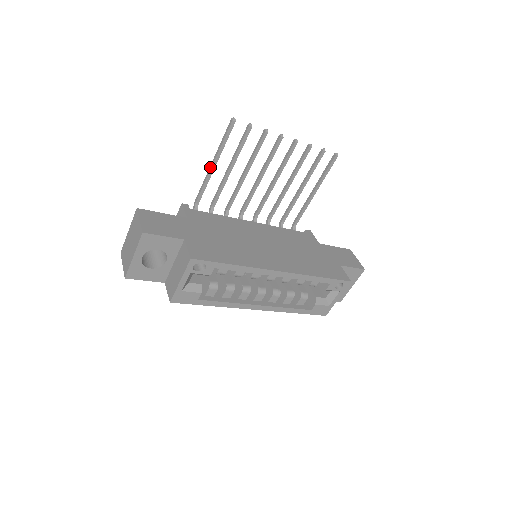
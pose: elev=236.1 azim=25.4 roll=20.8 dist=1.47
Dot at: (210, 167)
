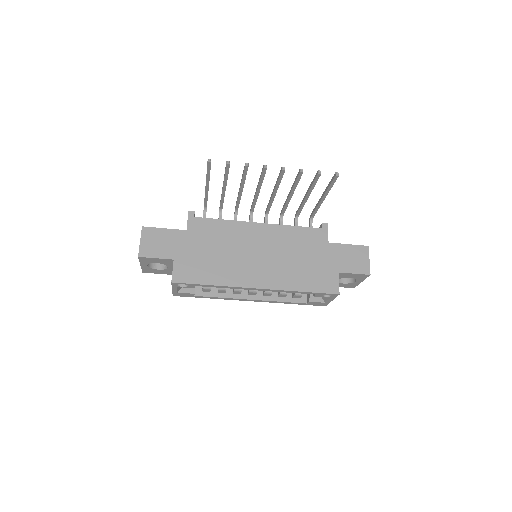
Dot at: (205, 187)
